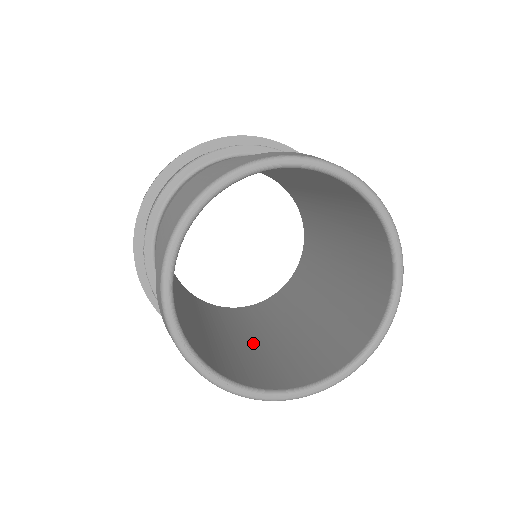
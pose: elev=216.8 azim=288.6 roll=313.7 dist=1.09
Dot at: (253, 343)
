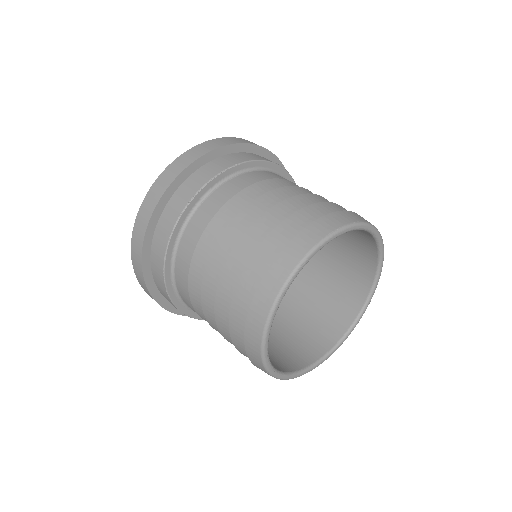
Dot at: occluded
